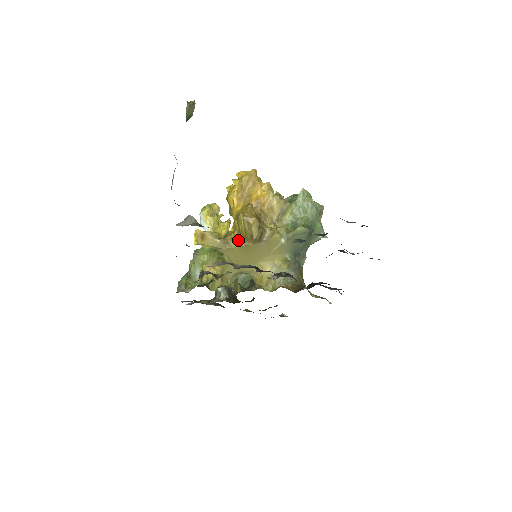
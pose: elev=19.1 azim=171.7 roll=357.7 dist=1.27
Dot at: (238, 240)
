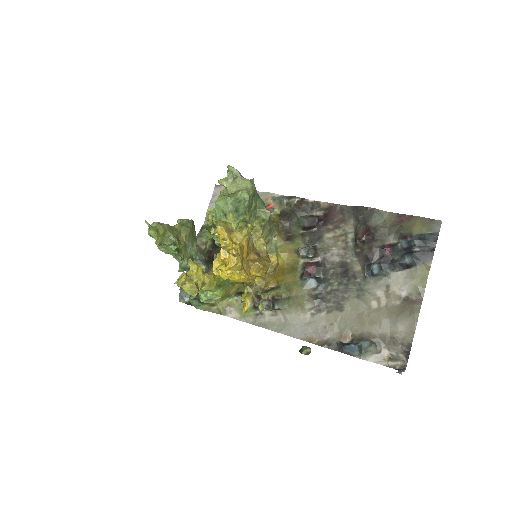
Dot at: occluded
